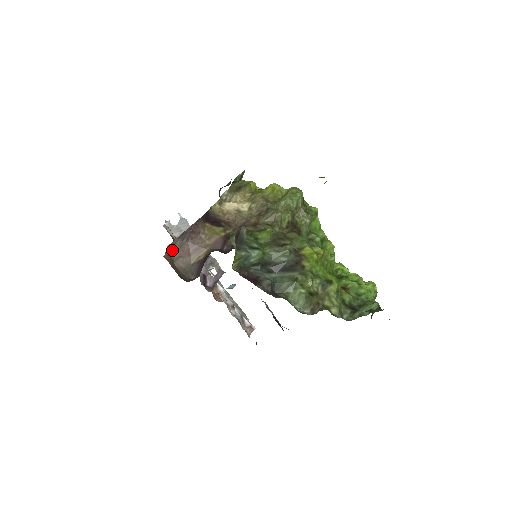
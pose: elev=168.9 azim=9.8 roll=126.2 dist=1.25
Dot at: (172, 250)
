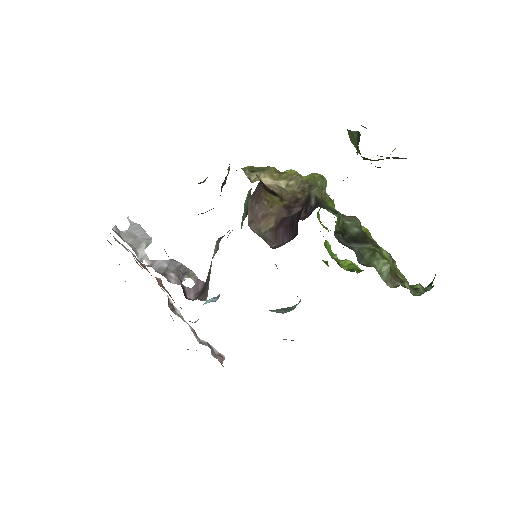
Dot at: (248, 210)
